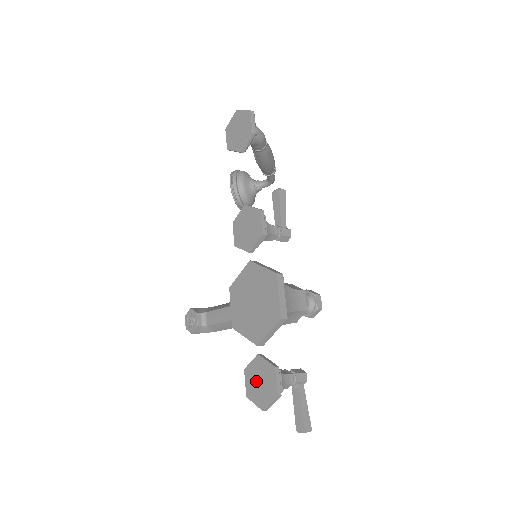
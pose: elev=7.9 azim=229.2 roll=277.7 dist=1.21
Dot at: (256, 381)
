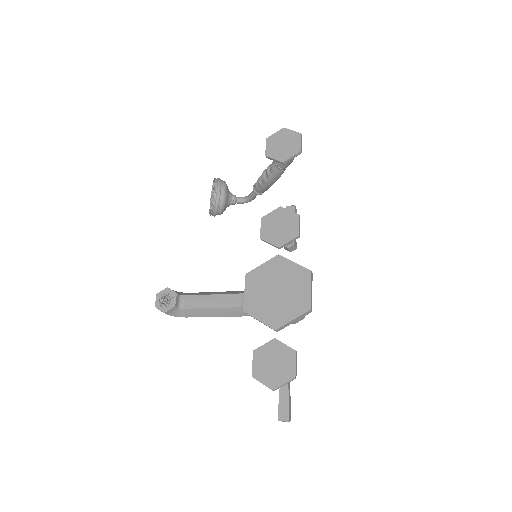
Dot at: (268, 362)
